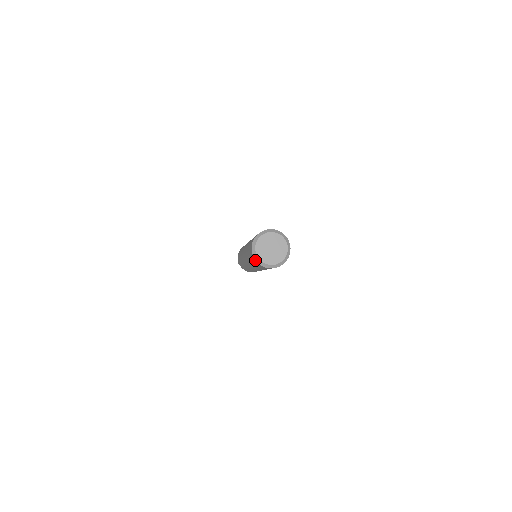
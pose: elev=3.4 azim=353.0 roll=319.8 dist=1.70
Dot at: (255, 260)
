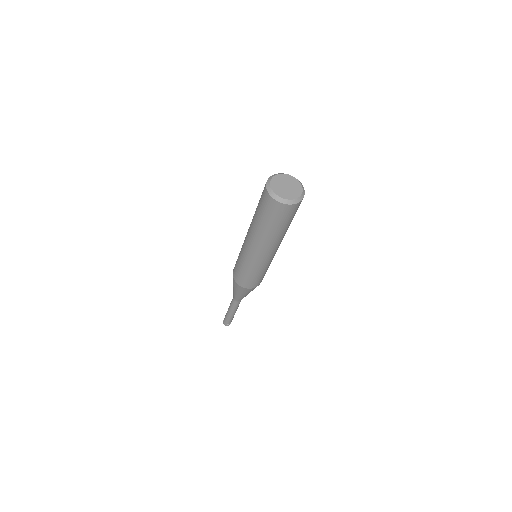
Dot at: (266, 183)
